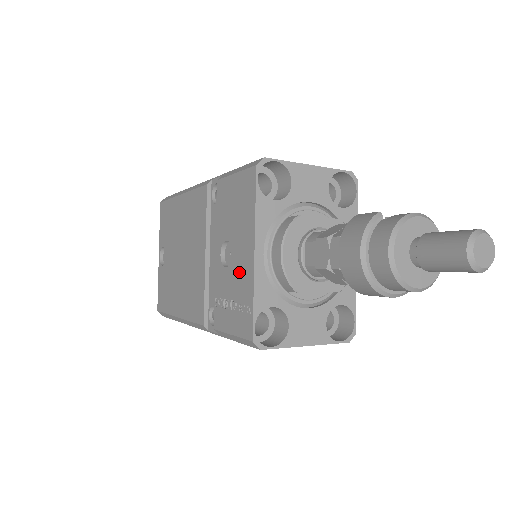
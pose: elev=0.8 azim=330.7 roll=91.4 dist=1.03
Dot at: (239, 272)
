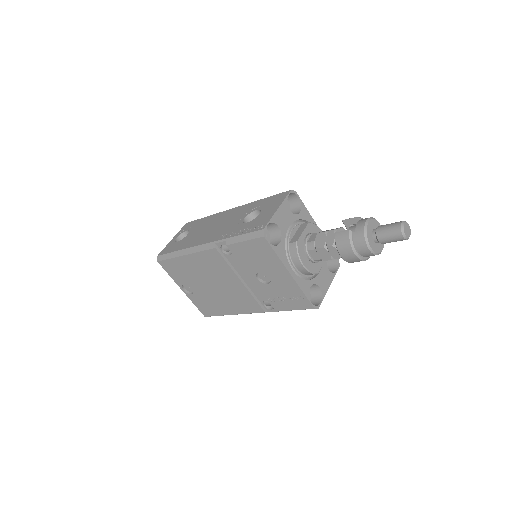
Dot at: (283, 284)
